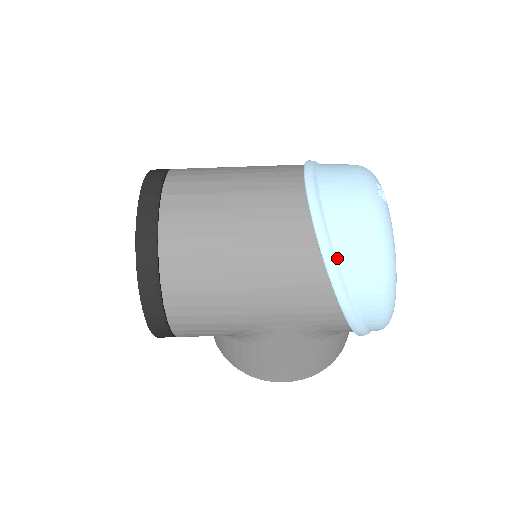
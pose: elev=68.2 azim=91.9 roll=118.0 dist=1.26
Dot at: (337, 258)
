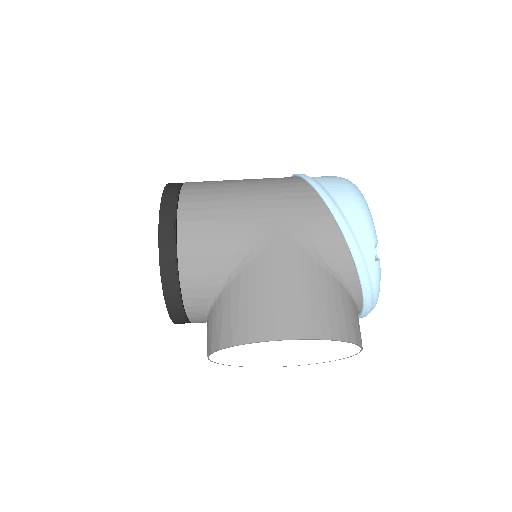
Dot at: occluded
